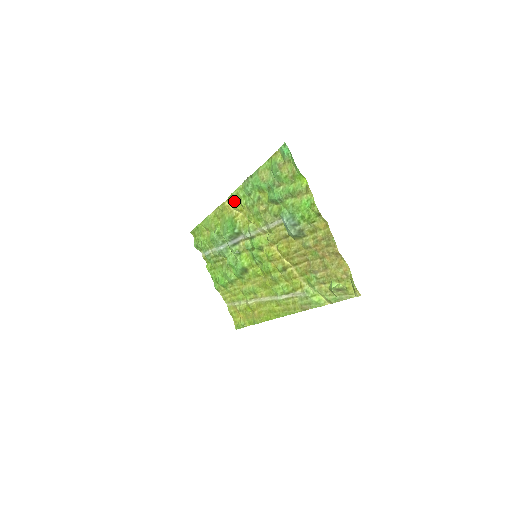
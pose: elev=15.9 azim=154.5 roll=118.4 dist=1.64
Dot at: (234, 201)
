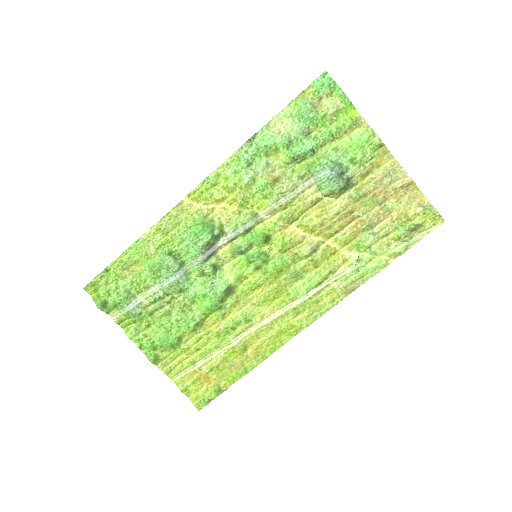
Dot at: (209, 189)
